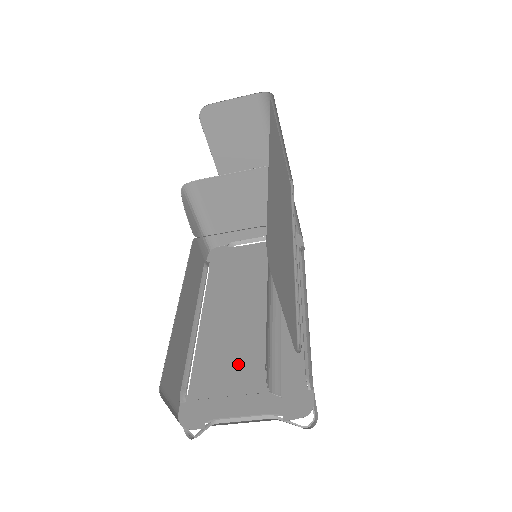
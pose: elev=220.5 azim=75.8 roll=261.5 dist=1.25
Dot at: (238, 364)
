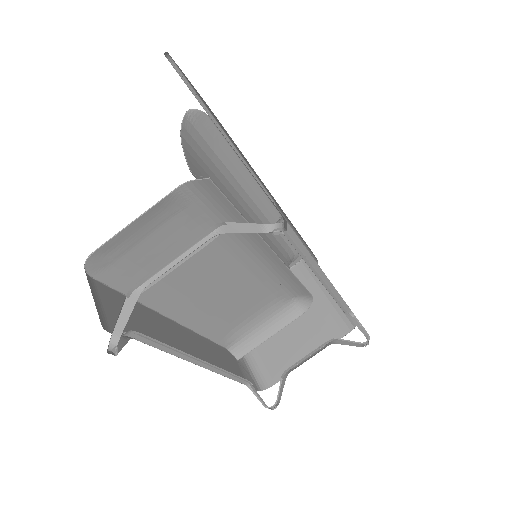
Dot at: occluded
